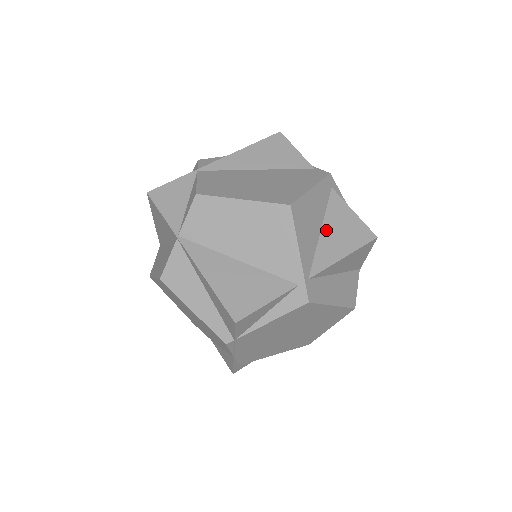
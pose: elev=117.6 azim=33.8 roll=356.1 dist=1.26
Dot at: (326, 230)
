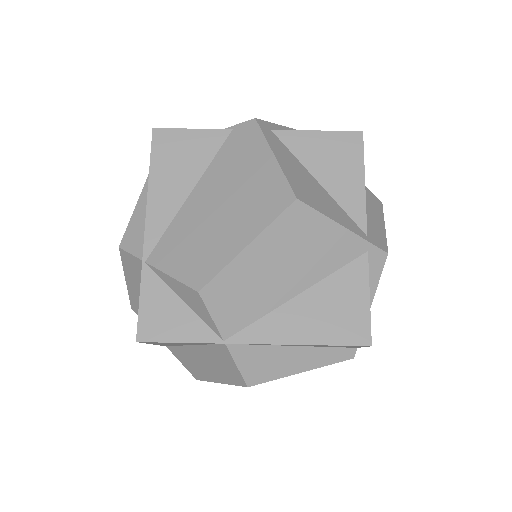
Dot at: (321, 176)
